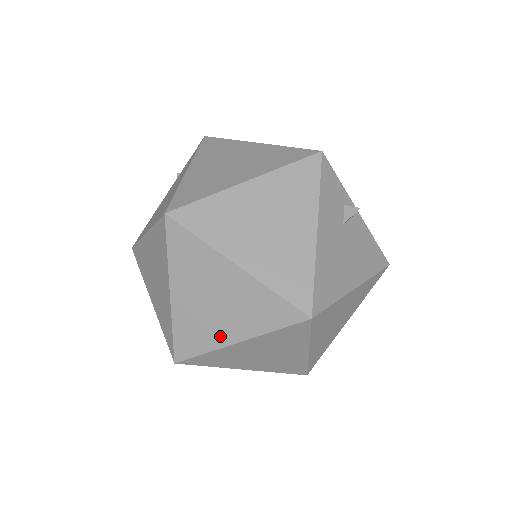
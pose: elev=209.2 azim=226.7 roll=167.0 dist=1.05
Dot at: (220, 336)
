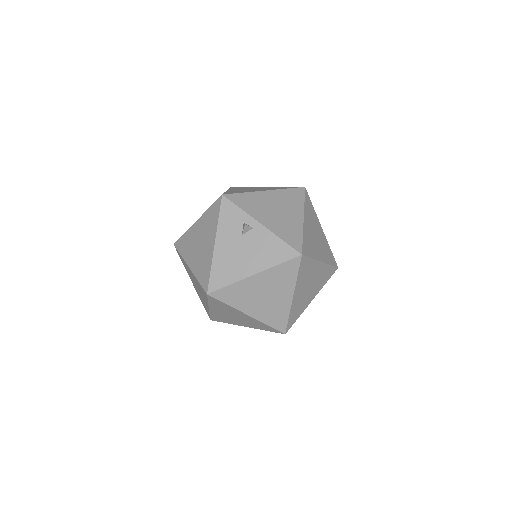
Dot at: (206, 305)
